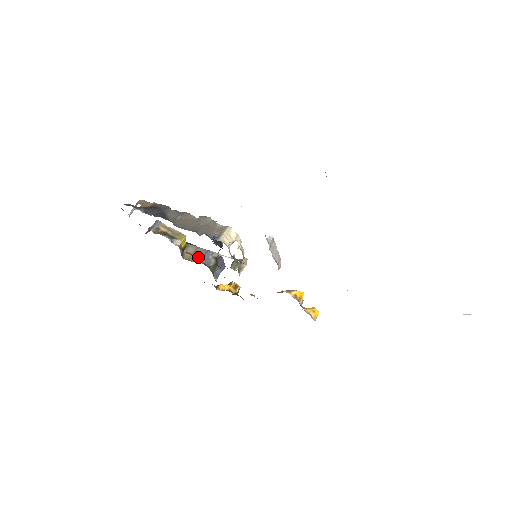
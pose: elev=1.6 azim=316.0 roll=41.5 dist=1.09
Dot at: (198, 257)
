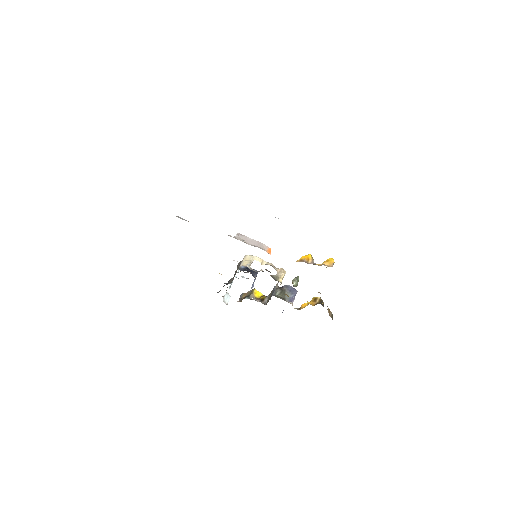
Dot at: occluded
